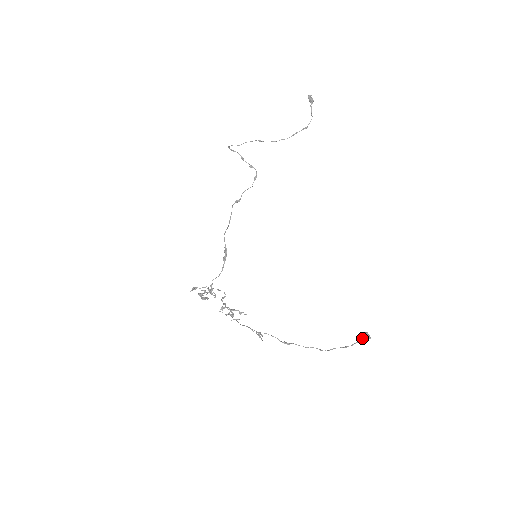
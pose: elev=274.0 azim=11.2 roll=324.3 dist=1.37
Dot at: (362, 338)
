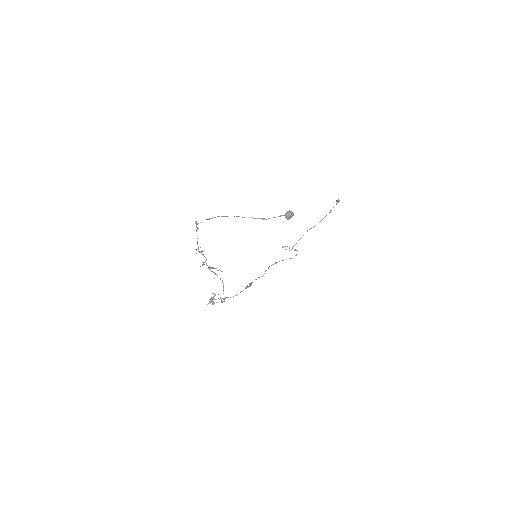
Dot at: (284, 215)
